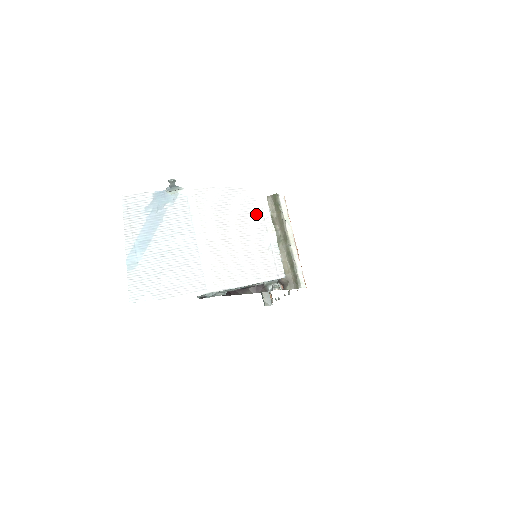
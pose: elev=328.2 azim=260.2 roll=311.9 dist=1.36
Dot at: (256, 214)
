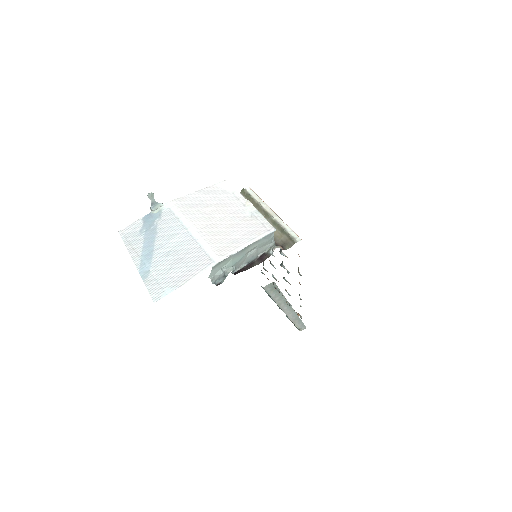
Dot at: (230, 198)
